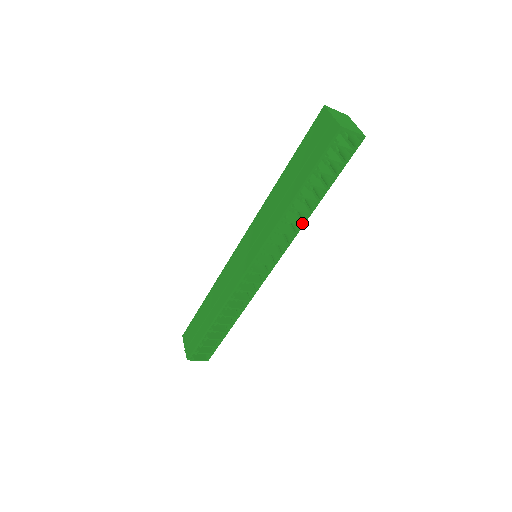
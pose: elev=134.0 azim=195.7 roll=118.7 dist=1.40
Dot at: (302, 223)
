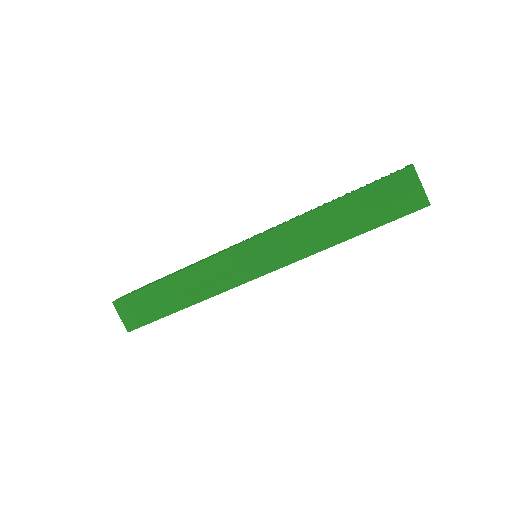
Dot at: occluded
